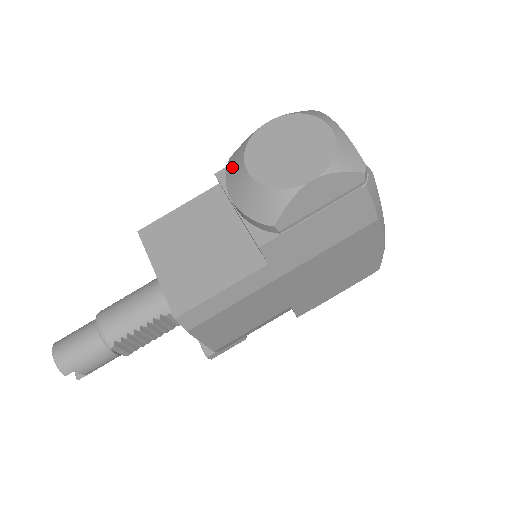
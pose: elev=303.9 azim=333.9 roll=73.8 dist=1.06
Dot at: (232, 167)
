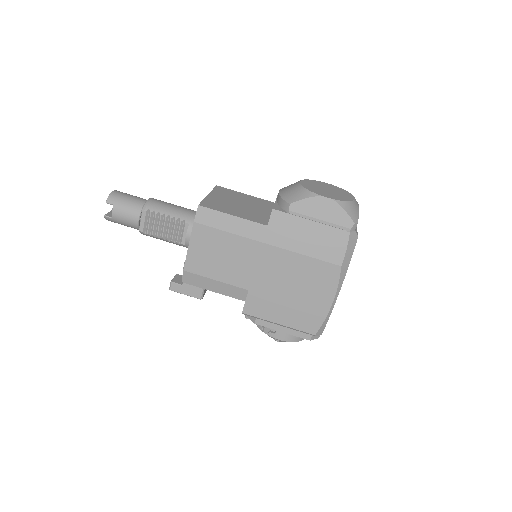
Dot at: occluded
